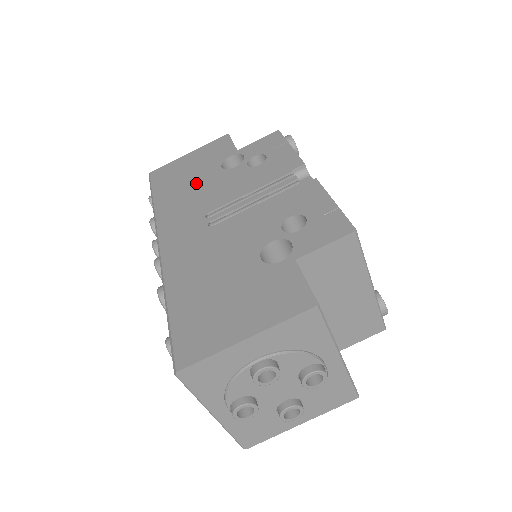
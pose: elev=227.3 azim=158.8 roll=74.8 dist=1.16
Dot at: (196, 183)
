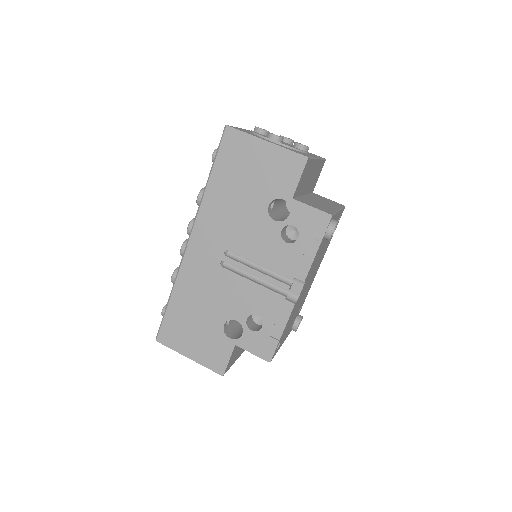
Dot at: (243, 202)
